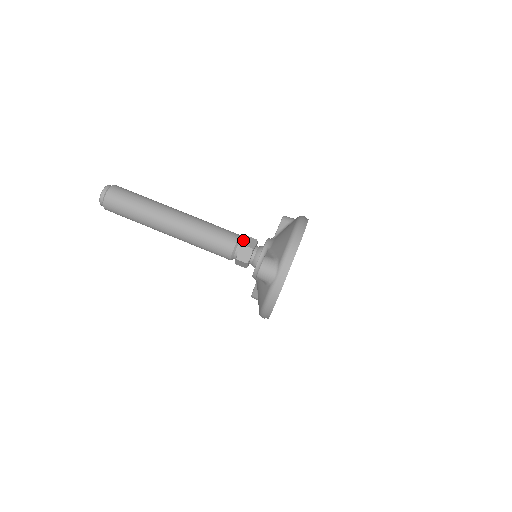
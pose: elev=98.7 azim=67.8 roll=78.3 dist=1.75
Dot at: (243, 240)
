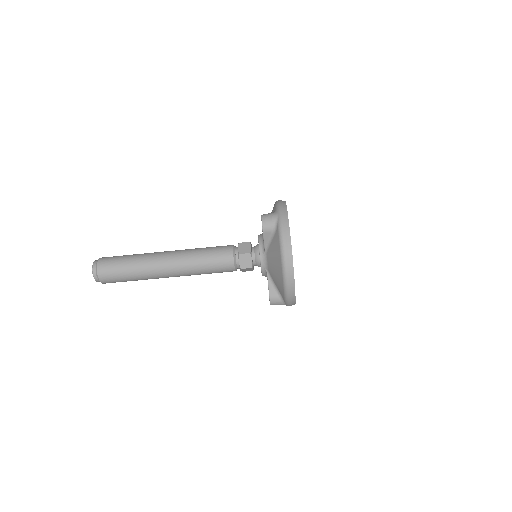
Dot at: (239, 263)
